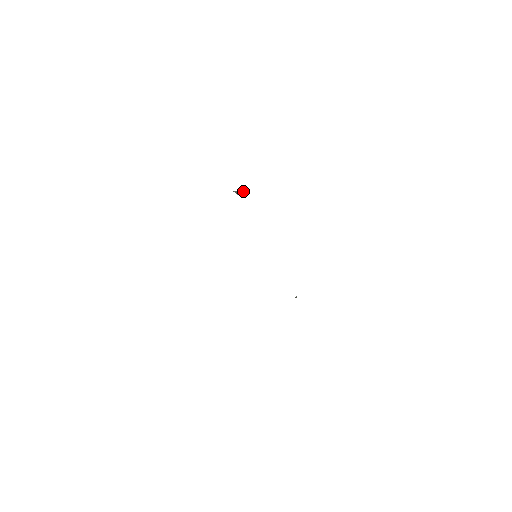
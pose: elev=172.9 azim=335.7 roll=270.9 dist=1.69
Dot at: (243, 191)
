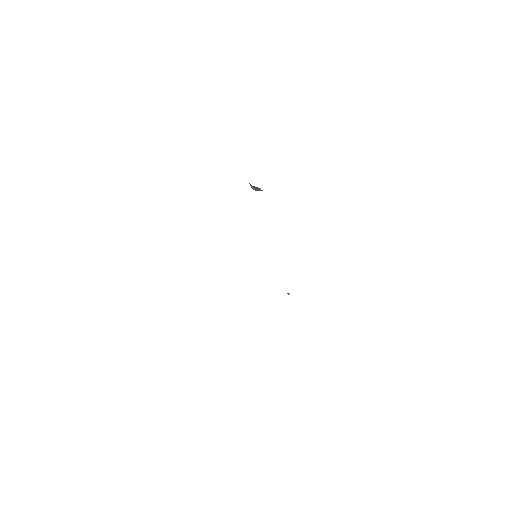
Dot at: (259, 188)
